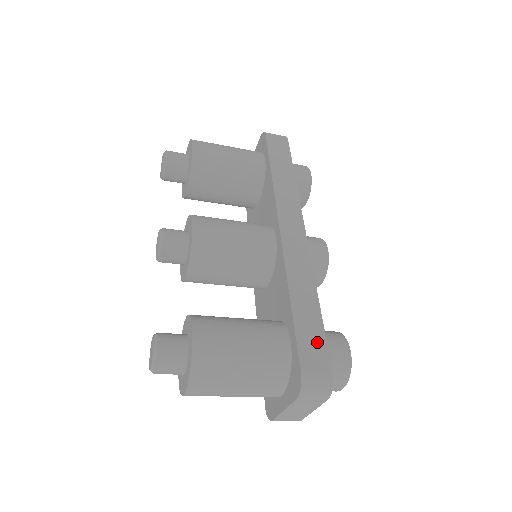
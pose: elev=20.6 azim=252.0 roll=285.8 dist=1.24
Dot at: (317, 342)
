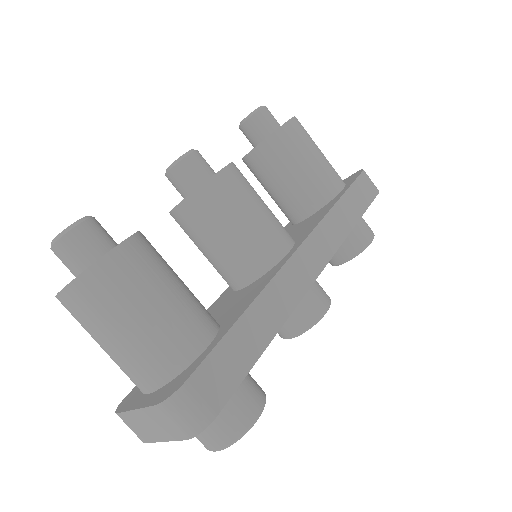
Dot at: (232, 371)
